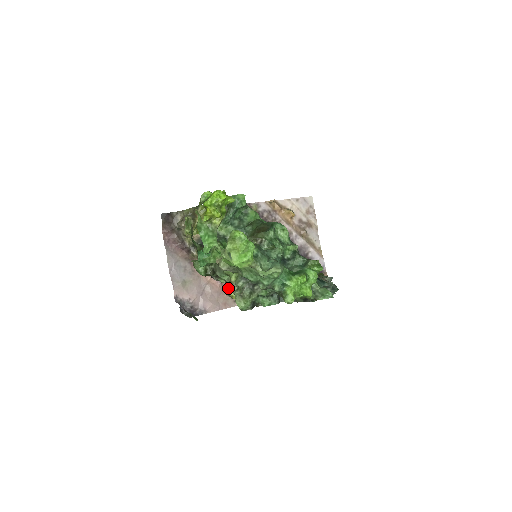
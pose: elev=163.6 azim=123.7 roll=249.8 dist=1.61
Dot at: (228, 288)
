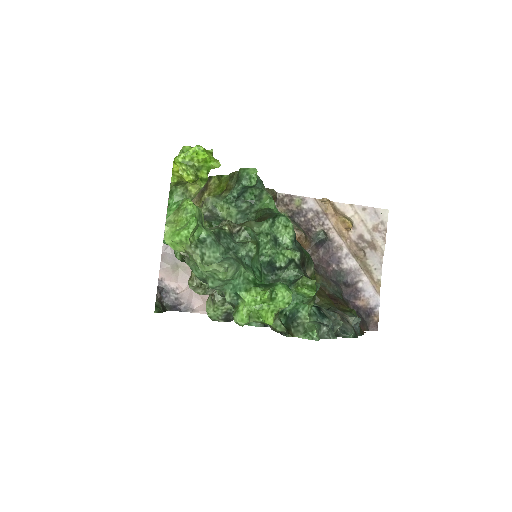
Dot at: occluded
